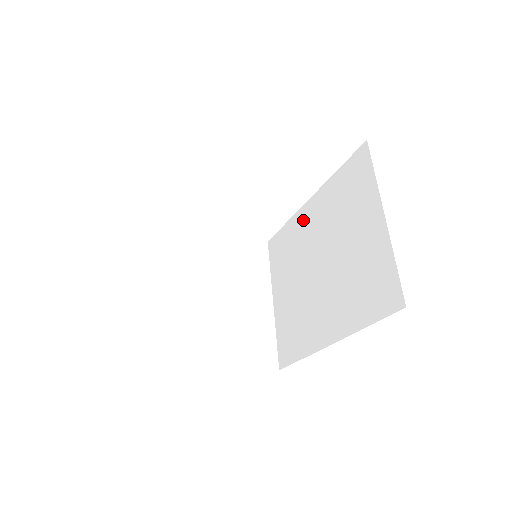
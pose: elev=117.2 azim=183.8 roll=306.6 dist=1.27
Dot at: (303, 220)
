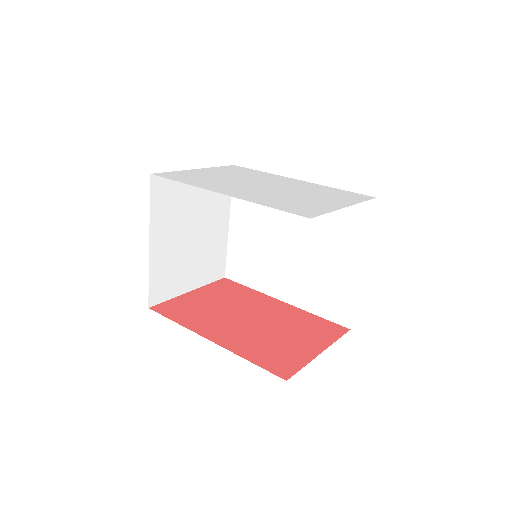
Dot at: occluded
